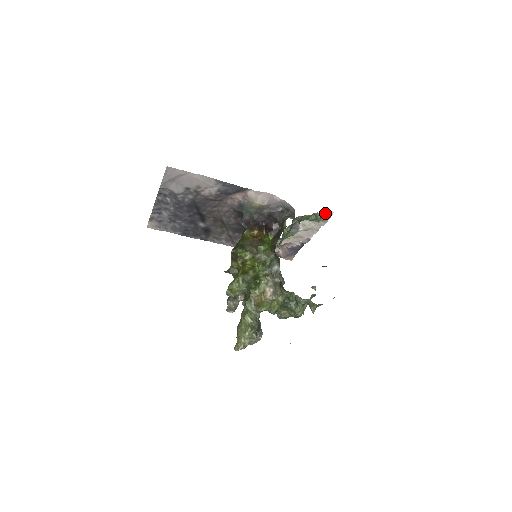
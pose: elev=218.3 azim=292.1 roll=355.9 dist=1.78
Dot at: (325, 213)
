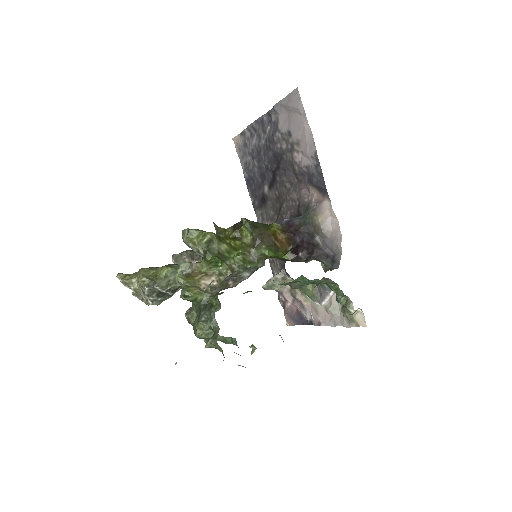
Dot at: (359, 315)
